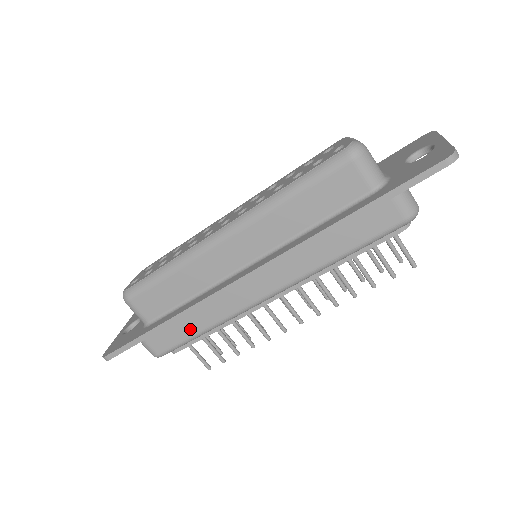
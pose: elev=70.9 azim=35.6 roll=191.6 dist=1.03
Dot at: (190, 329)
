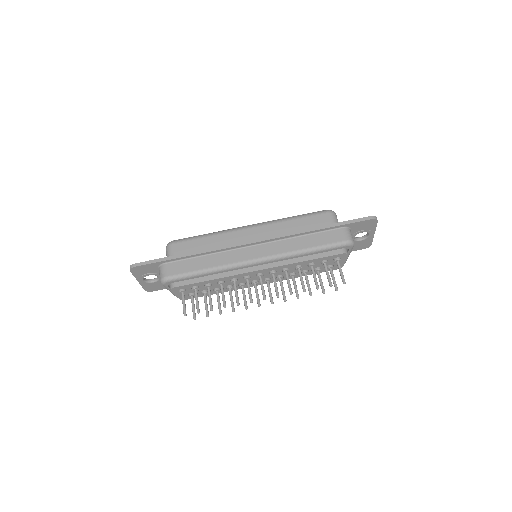
Dot at: (199, 265)
